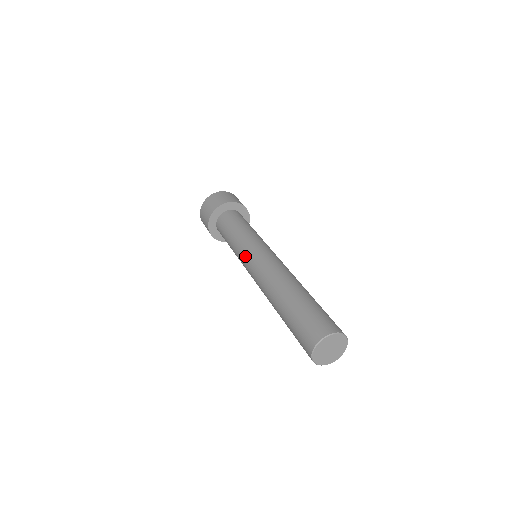
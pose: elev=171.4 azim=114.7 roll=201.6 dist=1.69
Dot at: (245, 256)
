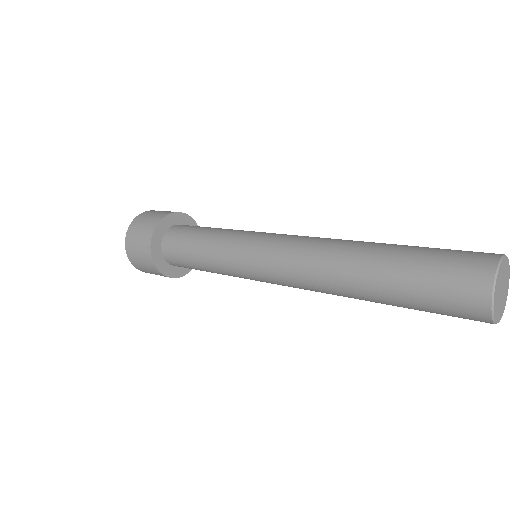
Dot at: (249, 270)
